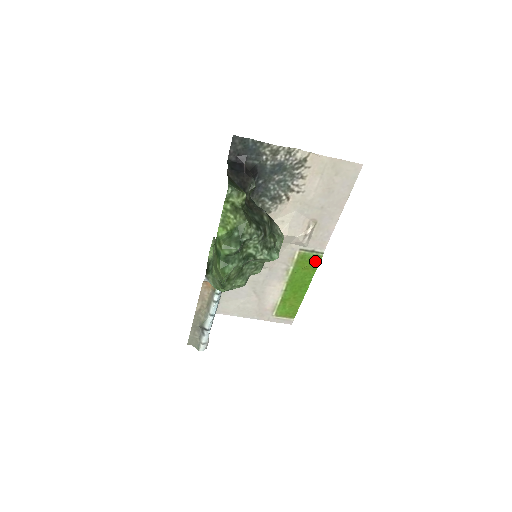
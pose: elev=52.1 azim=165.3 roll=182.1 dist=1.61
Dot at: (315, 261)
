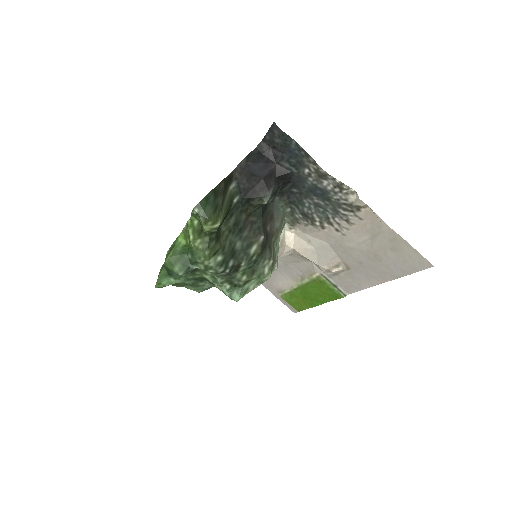
Dot at: (334, 294)
